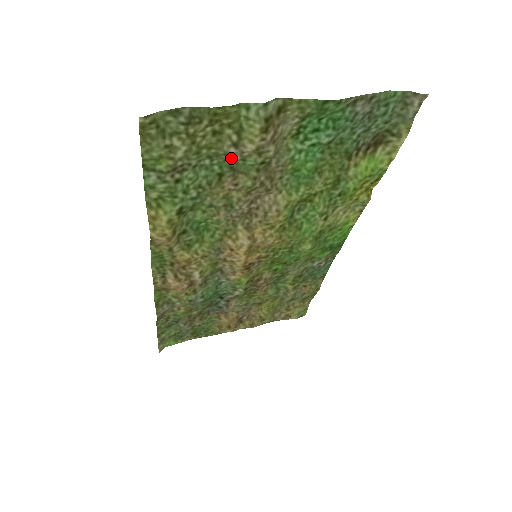
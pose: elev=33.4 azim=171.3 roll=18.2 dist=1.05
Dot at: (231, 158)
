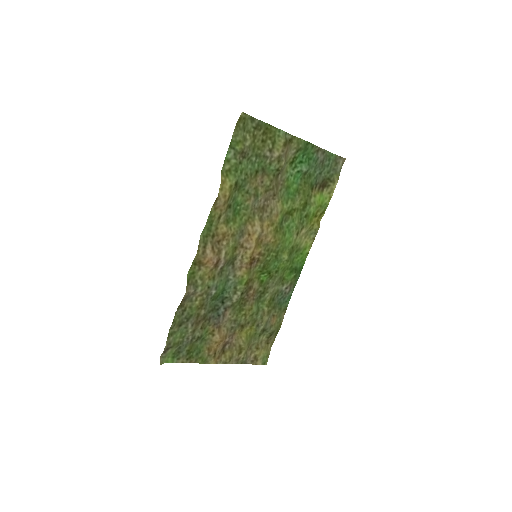
Dot at: (265, 161)
